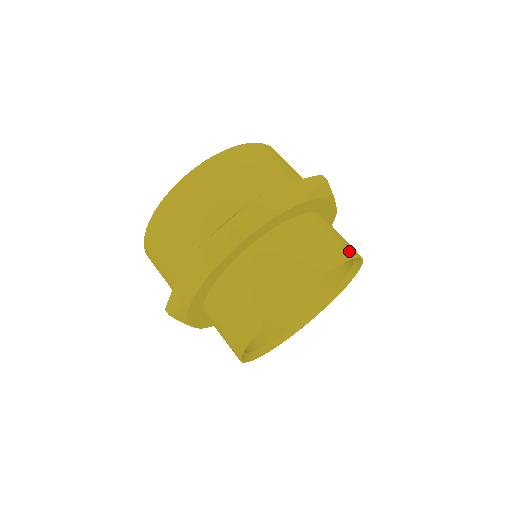
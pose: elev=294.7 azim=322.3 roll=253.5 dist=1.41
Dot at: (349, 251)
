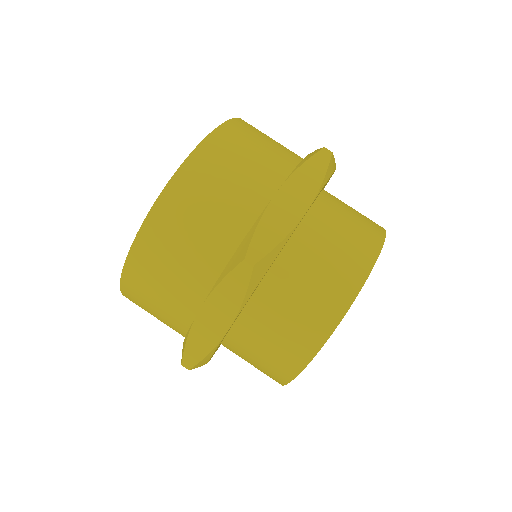
Dot at: (377, 231)
